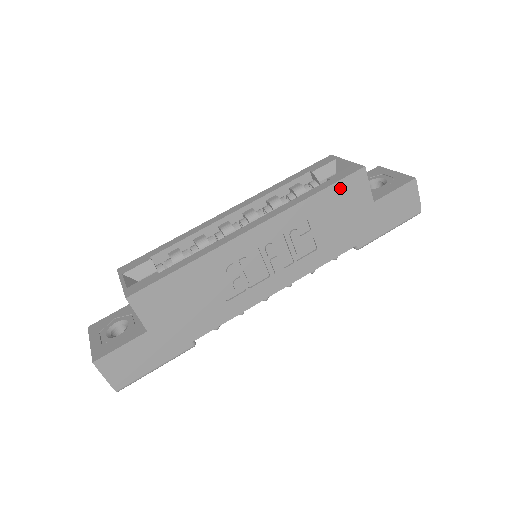
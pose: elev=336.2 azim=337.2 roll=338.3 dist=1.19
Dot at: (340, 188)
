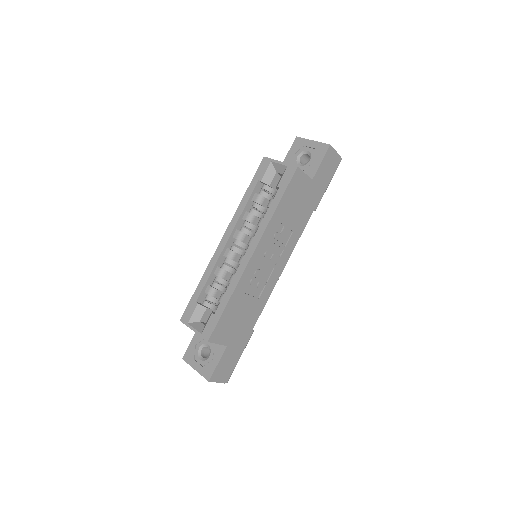
Dot at: (289, 191)
